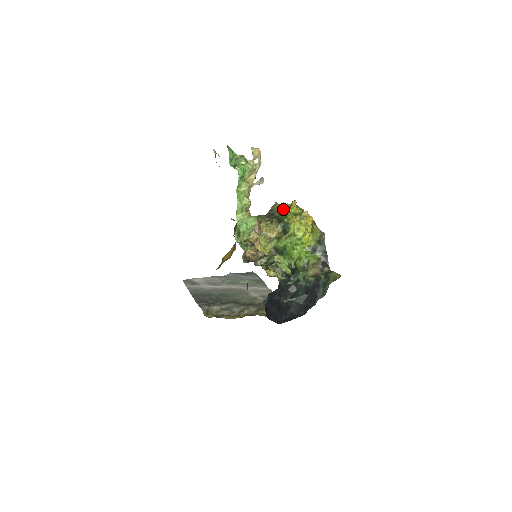
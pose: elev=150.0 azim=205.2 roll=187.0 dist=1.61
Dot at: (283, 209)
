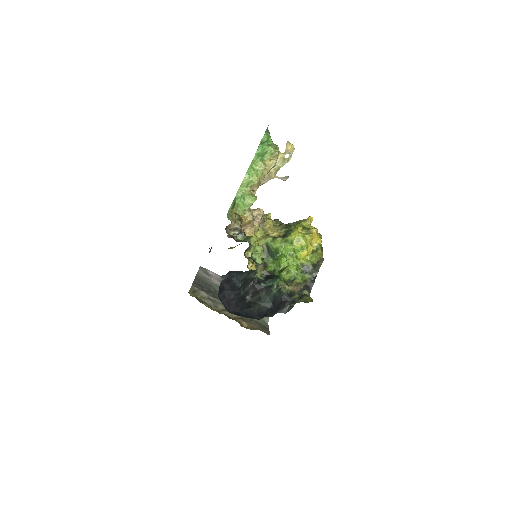
Dot at: occluded
